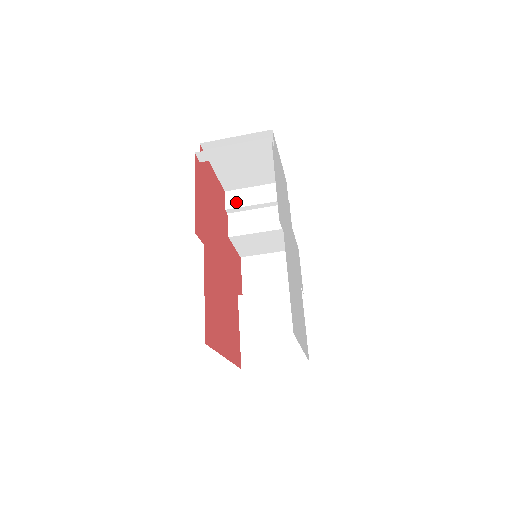
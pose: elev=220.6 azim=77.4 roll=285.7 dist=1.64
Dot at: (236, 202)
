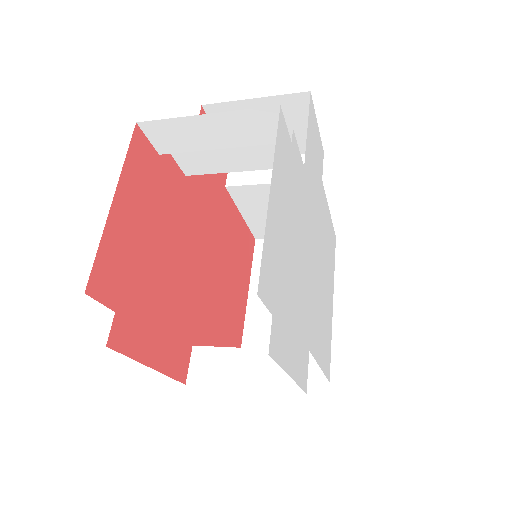
Dot at: (175, 144)
